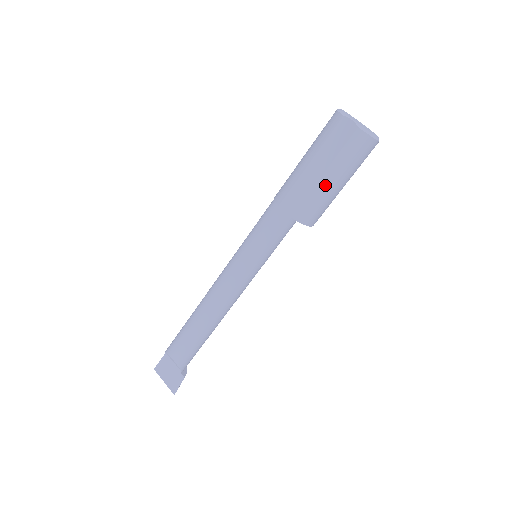
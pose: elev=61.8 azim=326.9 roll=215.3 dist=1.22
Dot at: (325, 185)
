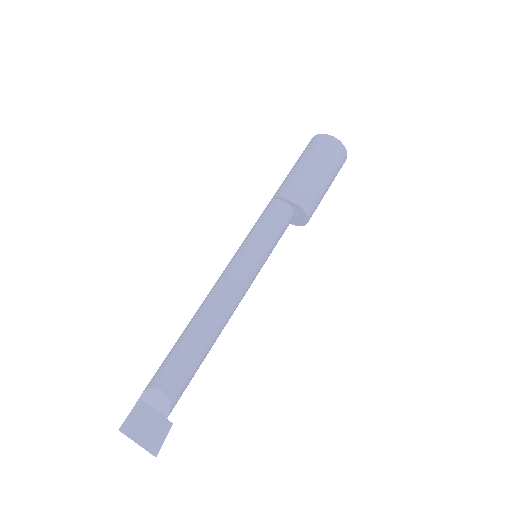
Dot at: (321, 181)
